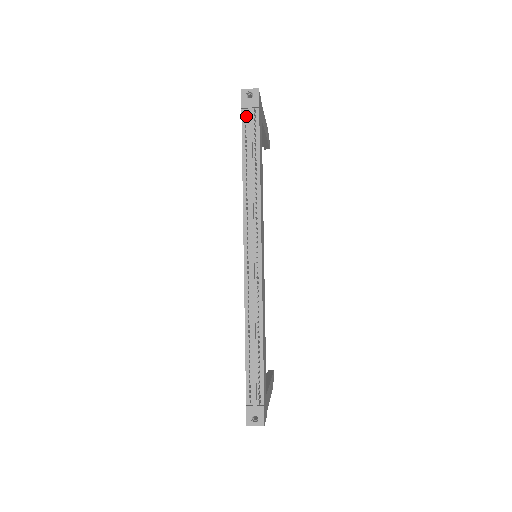
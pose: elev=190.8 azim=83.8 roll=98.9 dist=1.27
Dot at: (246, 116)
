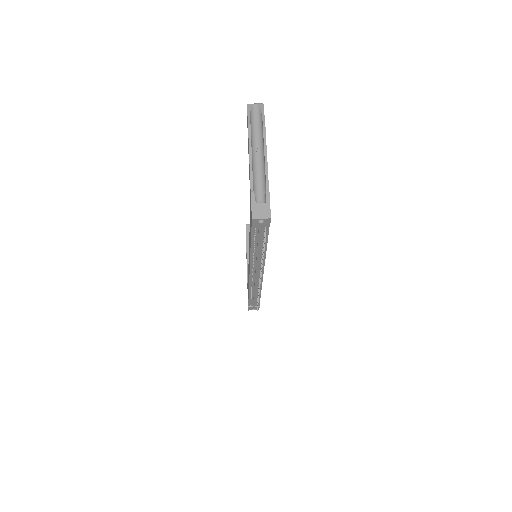
Dot at: (256, 229)
